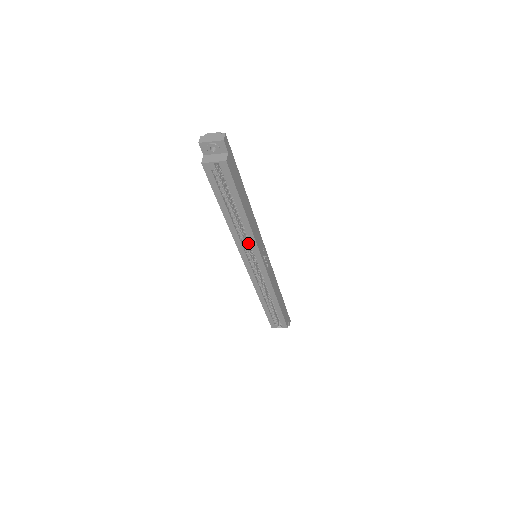
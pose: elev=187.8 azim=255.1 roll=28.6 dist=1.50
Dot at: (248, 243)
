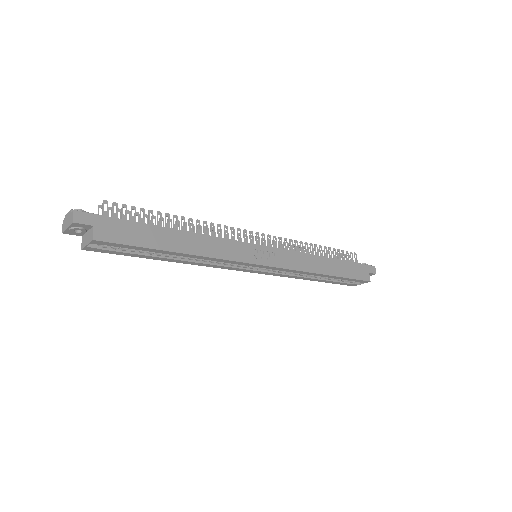
Dot at: occluded
